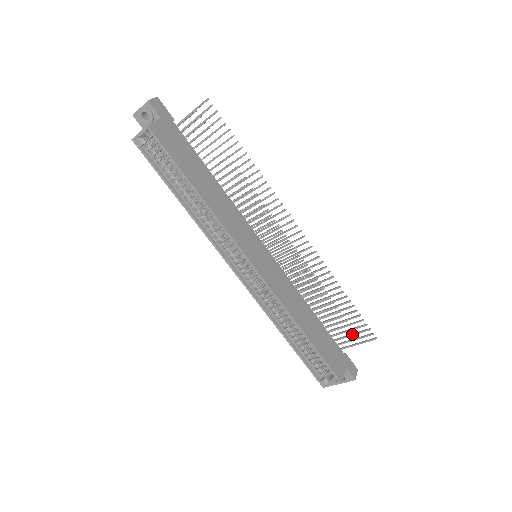
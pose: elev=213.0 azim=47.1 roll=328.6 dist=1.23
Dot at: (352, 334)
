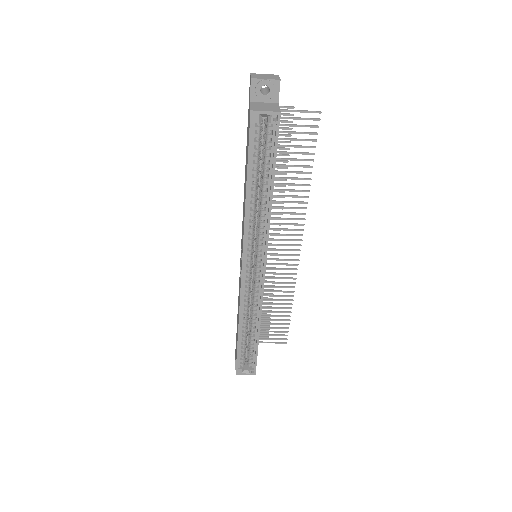
Dot at: (271, 335)
